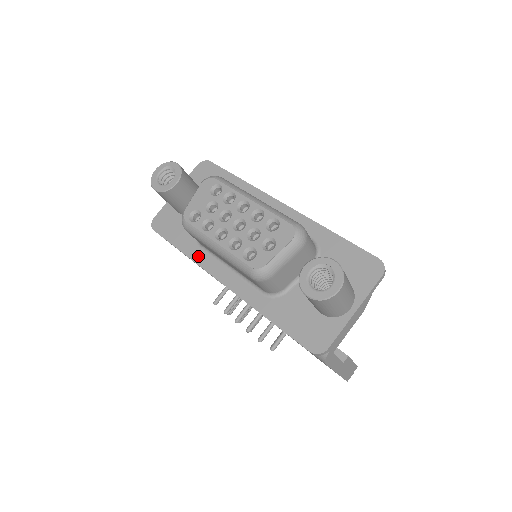
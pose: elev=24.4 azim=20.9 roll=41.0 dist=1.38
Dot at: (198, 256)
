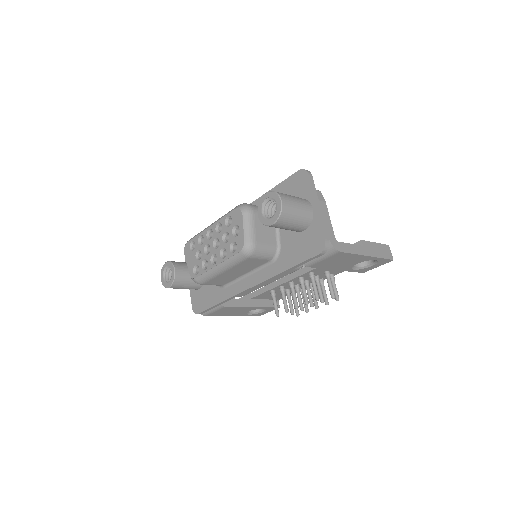
Dot at: (228, 293)
